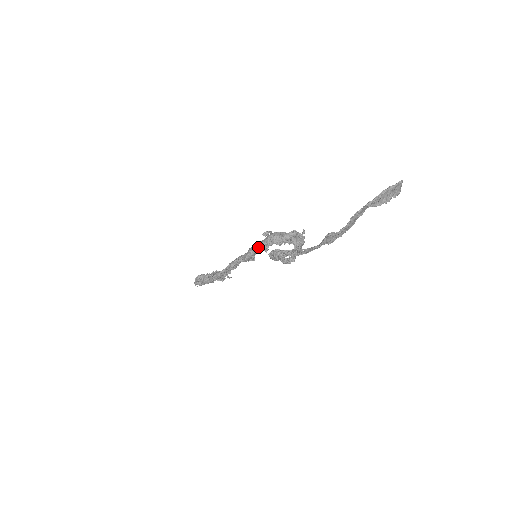
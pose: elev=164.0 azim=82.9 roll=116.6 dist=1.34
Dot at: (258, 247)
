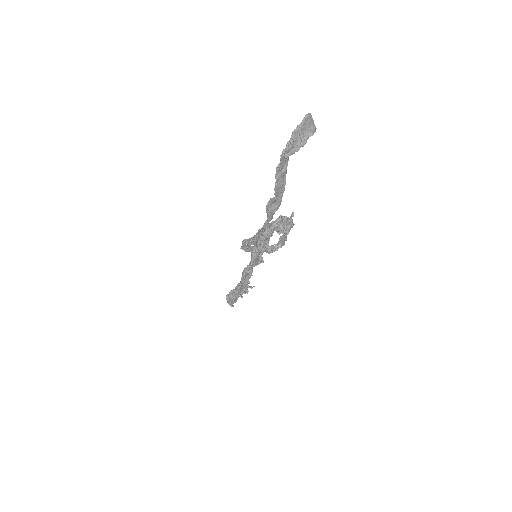
Dot at: (255, 246)
